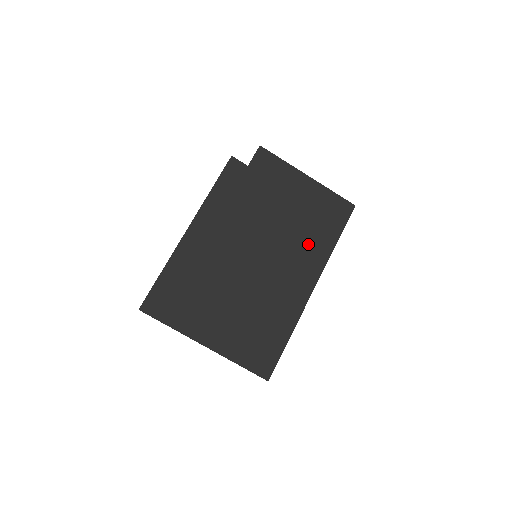
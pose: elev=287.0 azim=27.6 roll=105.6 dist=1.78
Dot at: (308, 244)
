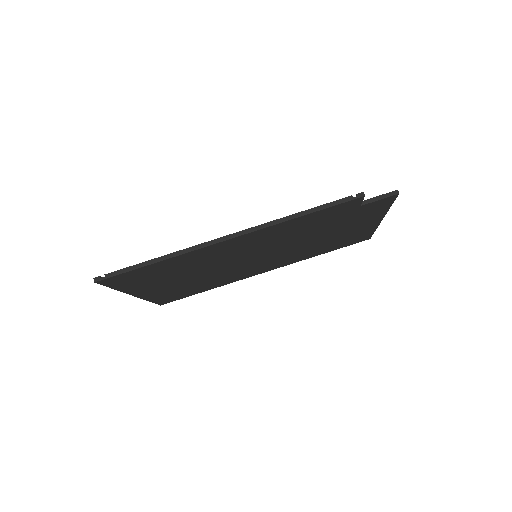
Dot at: (303, 254)
